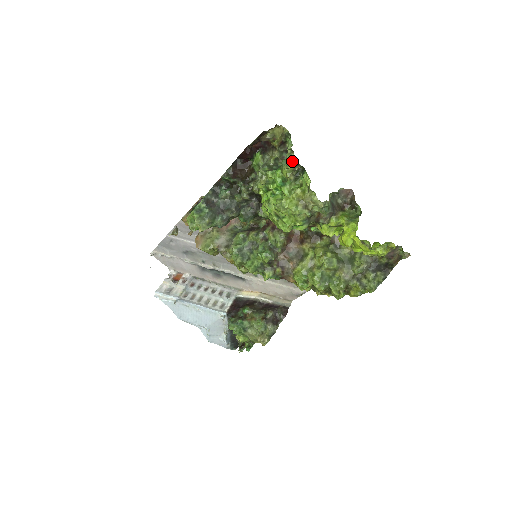
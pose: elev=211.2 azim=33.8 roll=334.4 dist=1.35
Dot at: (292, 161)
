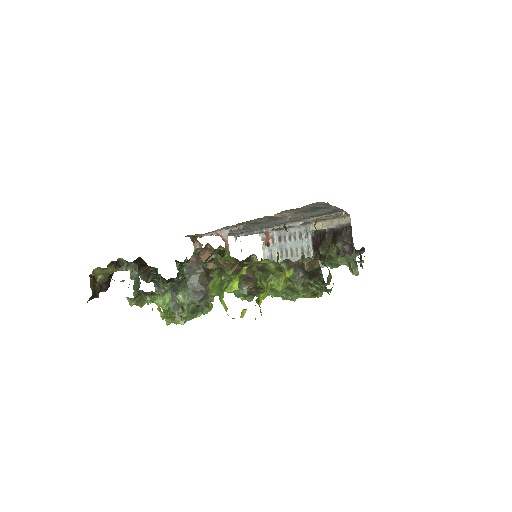
Dot at: (127, 298)
